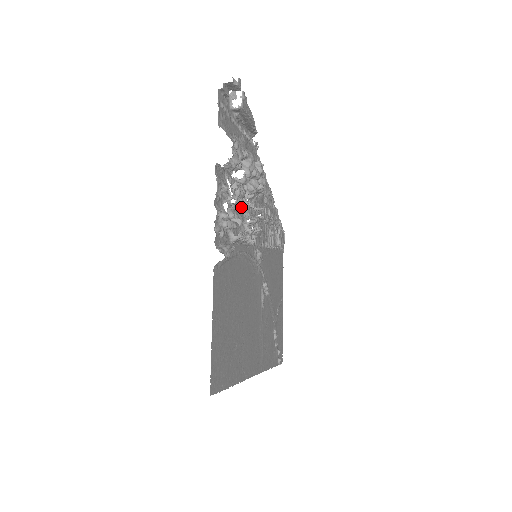
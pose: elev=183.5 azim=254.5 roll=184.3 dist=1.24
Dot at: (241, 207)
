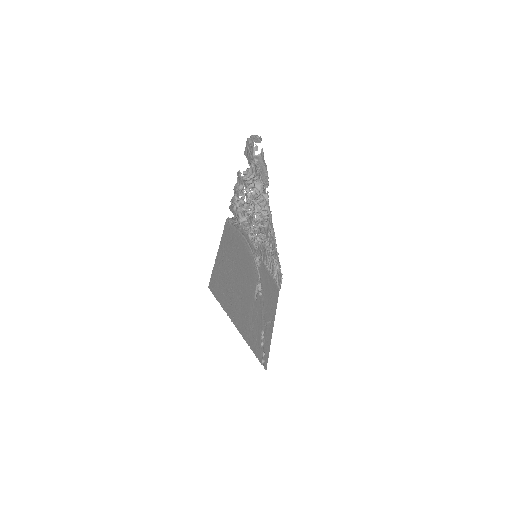
Dot at: (250, 210)
